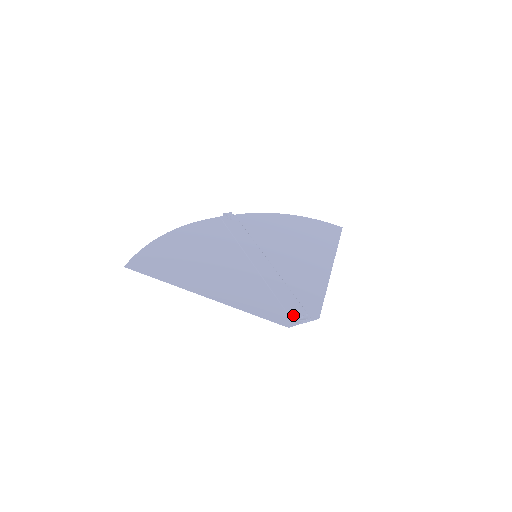
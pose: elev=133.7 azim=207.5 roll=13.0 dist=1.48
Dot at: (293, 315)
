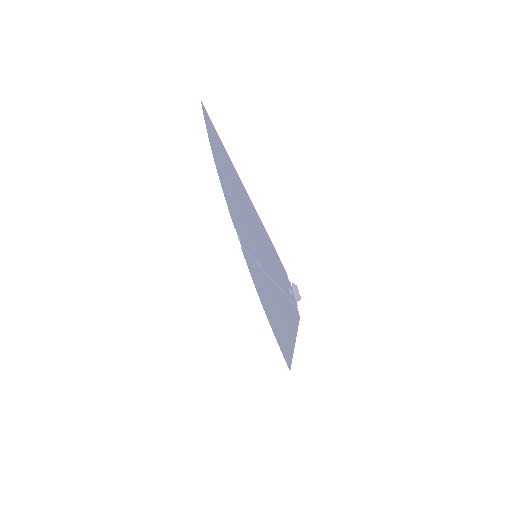
Dot at: (287, 281)
